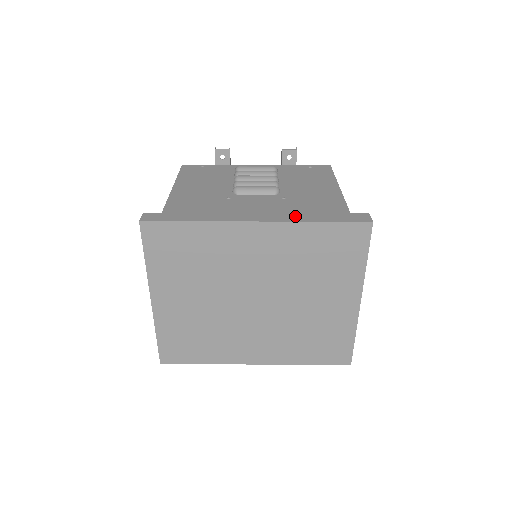
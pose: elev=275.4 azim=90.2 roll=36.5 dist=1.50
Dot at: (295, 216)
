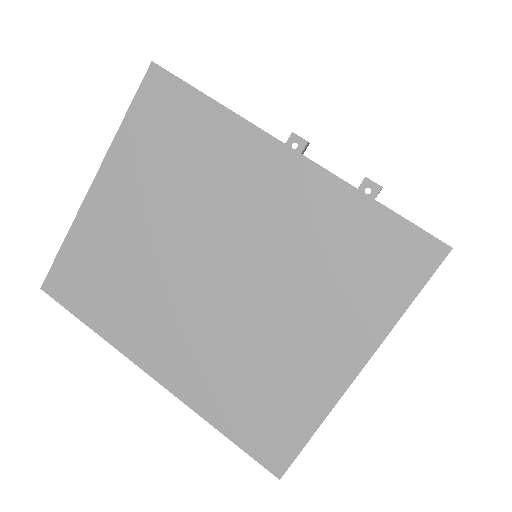
Dot at: occluded
